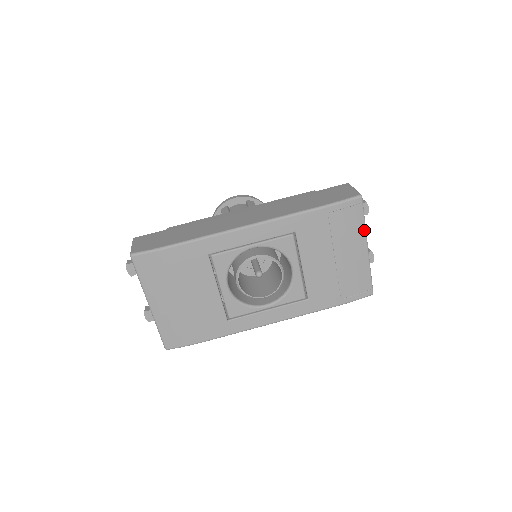
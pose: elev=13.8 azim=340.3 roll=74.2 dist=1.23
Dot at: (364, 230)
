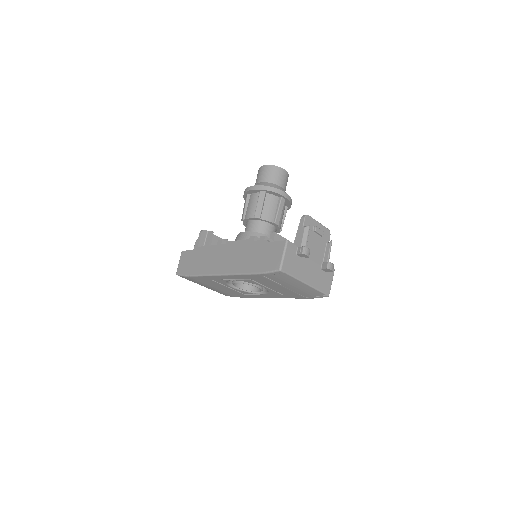
Dot at: (296, 280)
